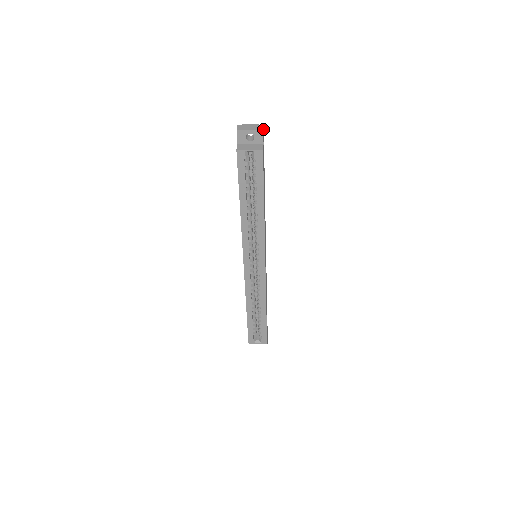
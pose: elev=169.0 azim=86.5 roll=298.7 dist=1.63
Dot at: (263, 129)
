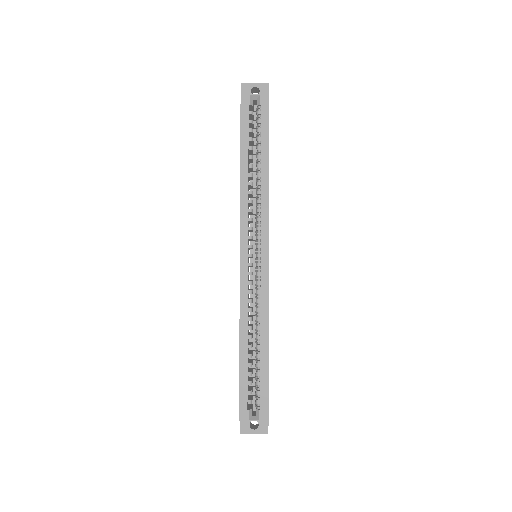
Dot at: occluded
